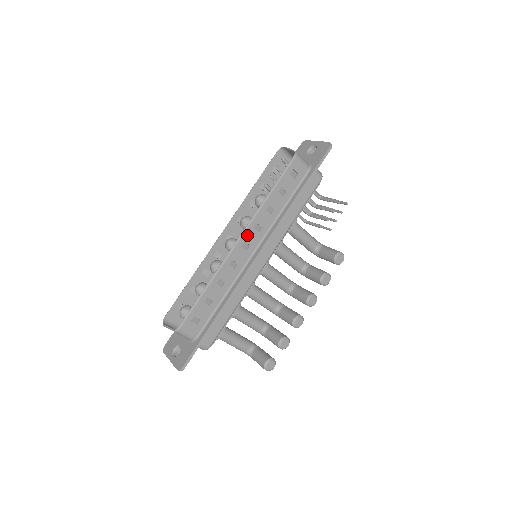
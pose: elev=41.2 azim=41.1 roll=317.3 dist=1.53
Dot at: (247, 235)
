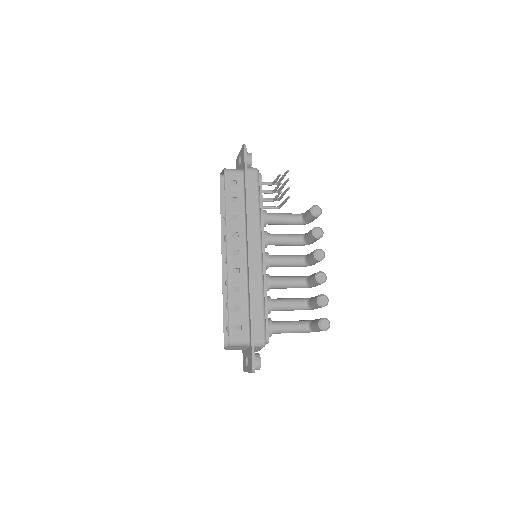
Dot at: (231, 245)
